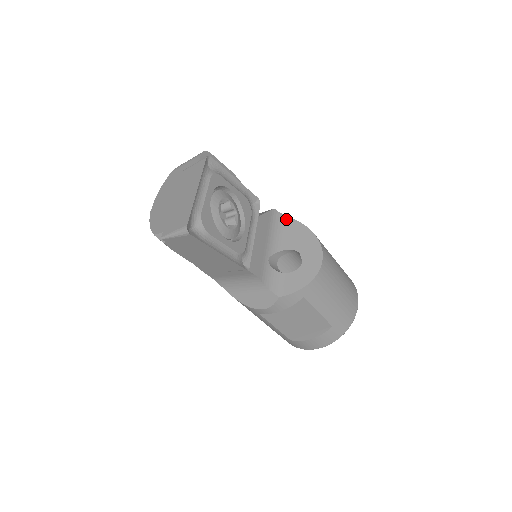
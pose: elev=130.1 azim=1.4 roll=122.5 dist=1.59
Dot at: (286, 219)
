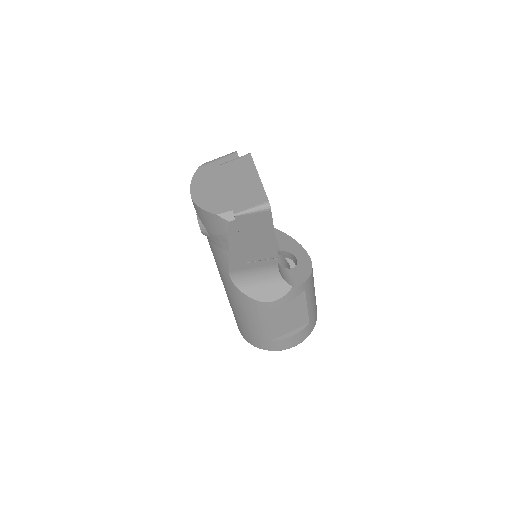
Dot at: occluded
